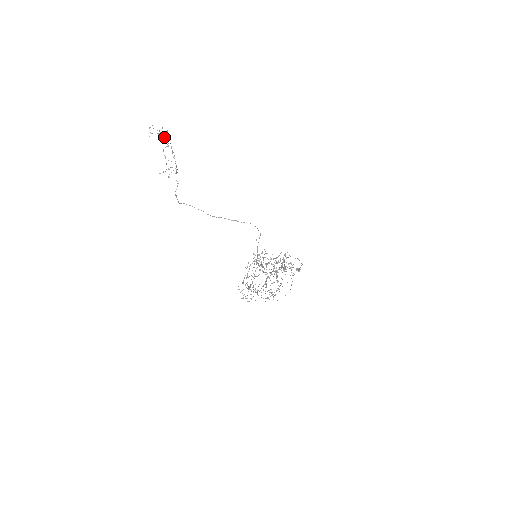
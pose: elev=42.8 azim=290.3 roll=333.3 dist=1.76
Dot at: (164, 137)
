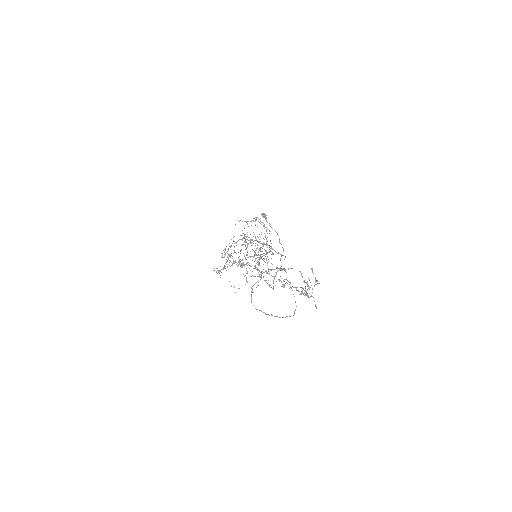
Dot at: occluded
